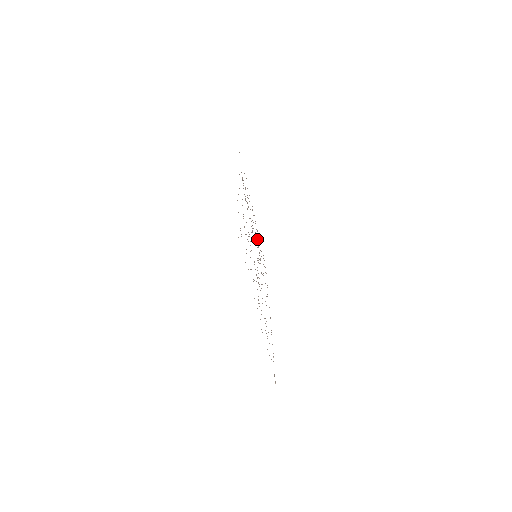
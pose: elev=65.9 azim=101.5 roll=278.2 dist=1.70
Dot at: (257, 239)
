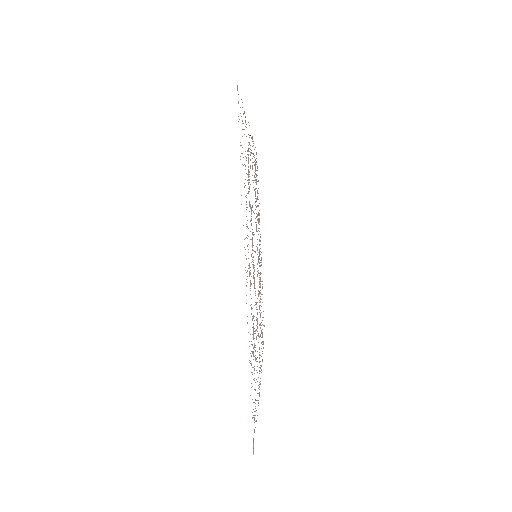
Dot at: occluded
